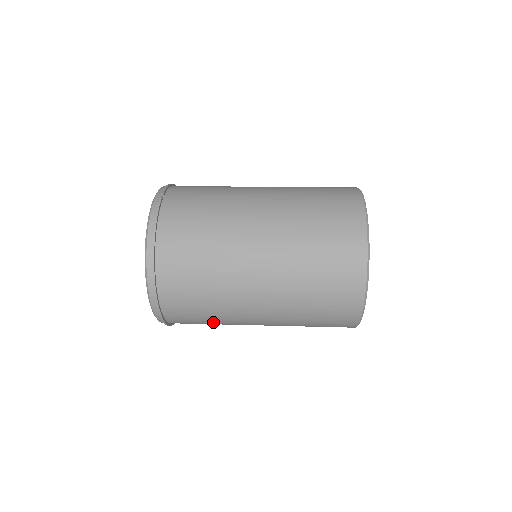
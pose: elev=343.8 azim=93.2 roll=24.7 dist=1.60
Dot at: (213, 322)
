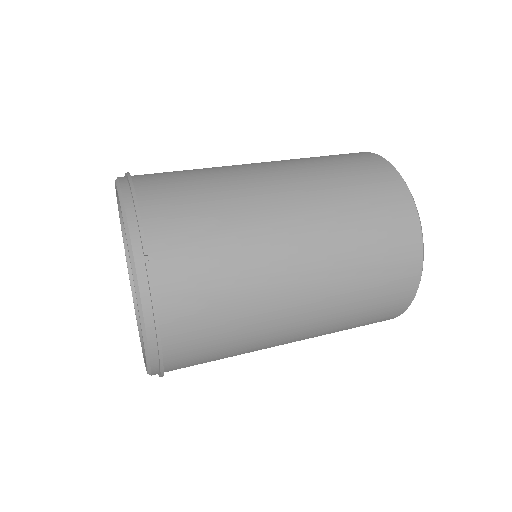
Dot at: occluded
